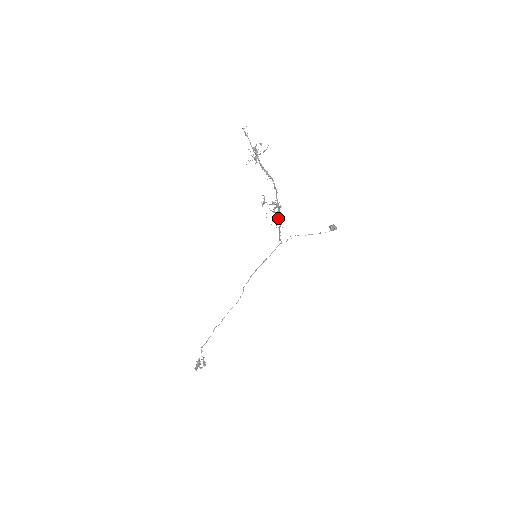
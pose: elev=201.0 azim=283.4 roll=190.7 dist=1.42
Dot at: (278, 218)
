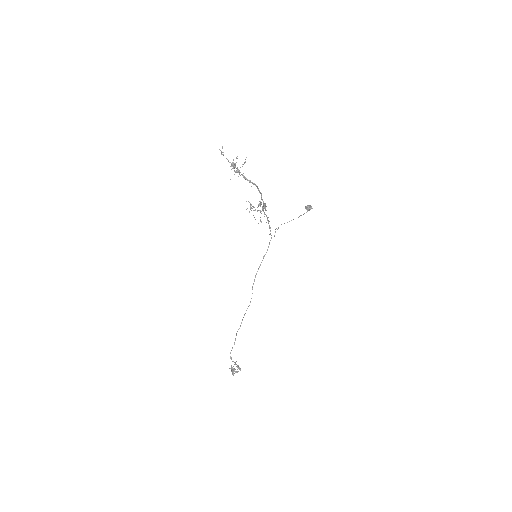
Dot at: occluded
